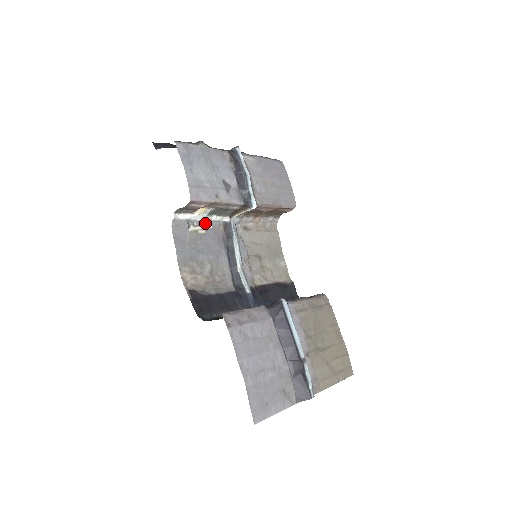
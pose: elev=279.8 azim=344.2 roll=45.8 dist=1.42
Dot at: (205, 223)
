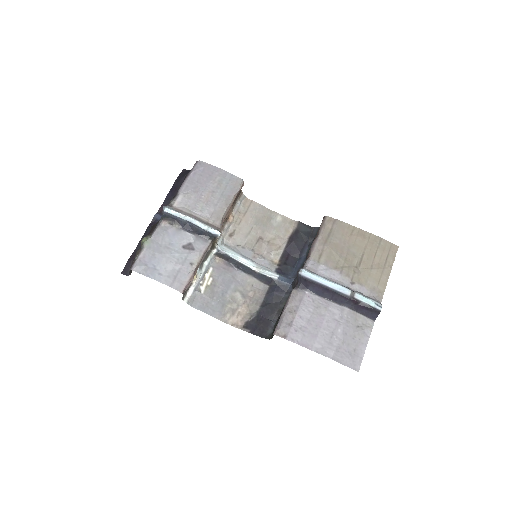
Dot at: (205, 273)
